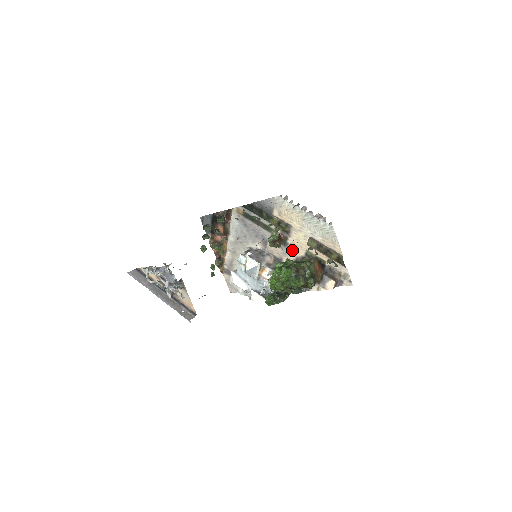
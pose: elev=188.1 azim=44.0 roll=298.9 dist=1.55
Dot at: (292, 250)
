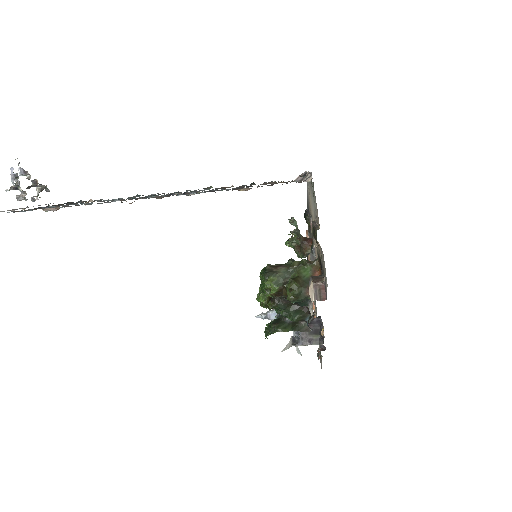
Dot at: (316, 258)
